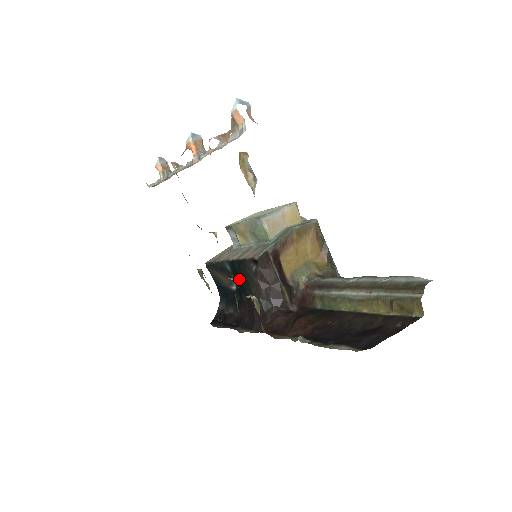
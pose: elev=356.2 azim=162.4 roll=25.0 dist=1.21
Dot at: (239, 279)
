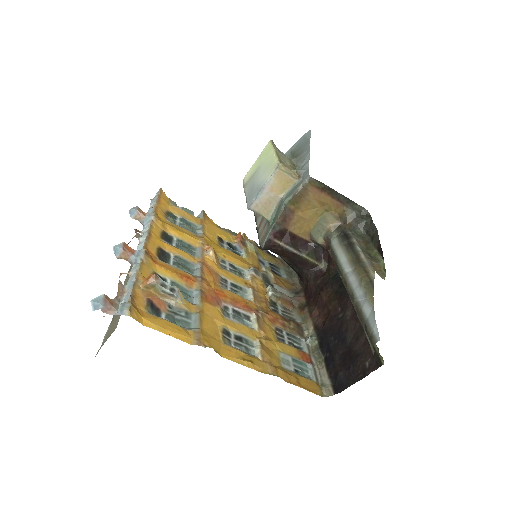
Dot at: occluded
